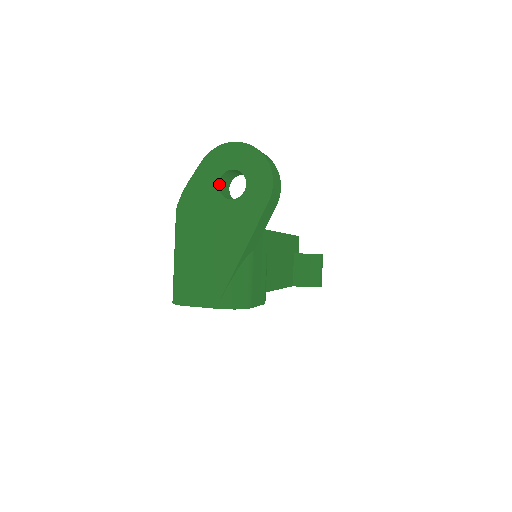
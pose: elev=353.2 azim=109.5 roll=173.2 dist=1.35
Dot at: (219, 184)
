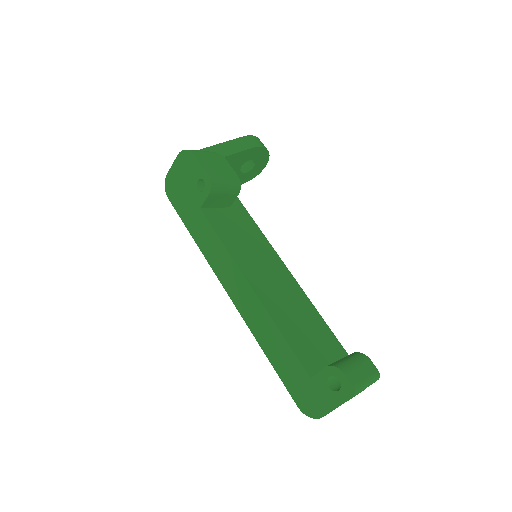
Dot at: occluded
